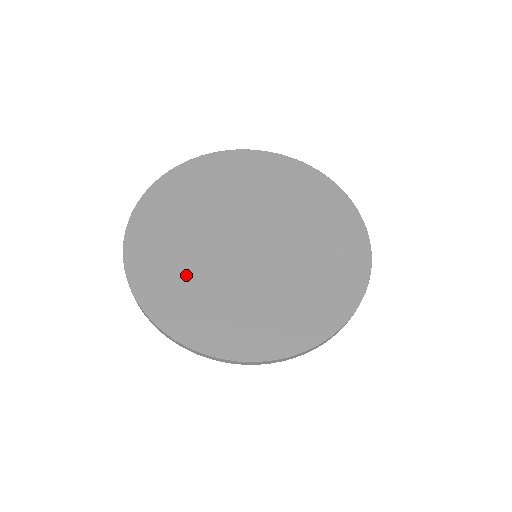
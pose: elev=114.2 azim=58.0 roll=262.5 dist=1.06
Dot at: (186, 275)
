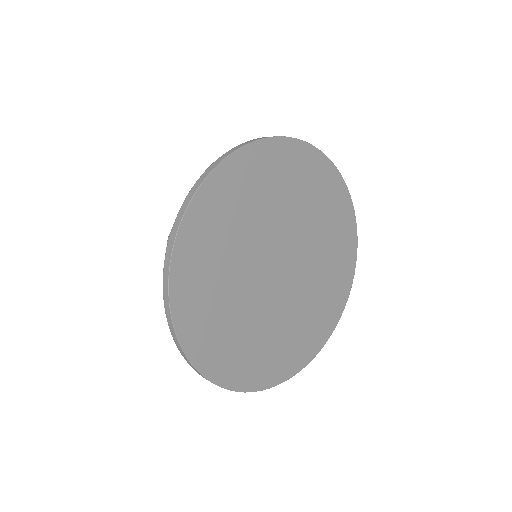
Dot at: (226, 246)
